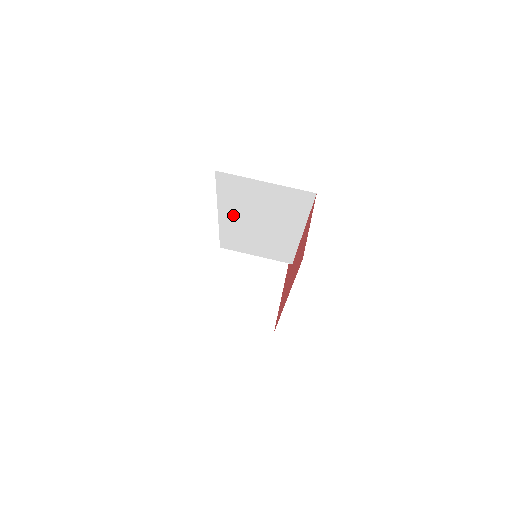
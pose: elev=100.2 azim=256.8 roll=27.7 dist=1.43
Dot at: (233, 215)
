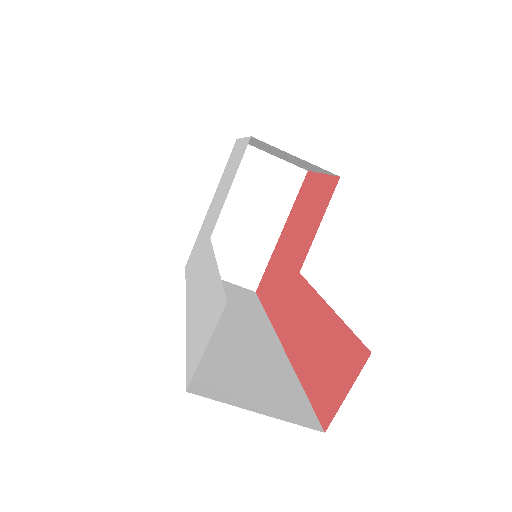
Dot at: occluded
